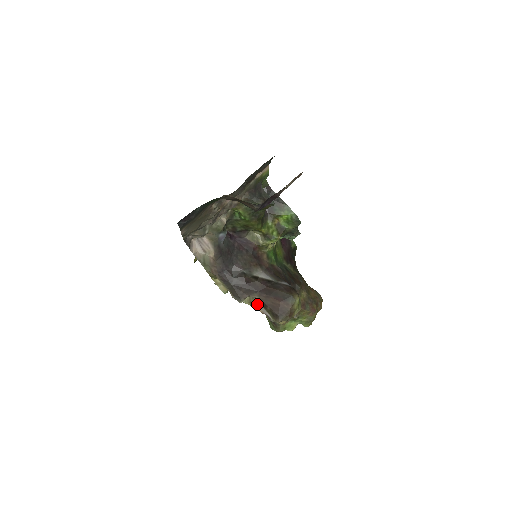
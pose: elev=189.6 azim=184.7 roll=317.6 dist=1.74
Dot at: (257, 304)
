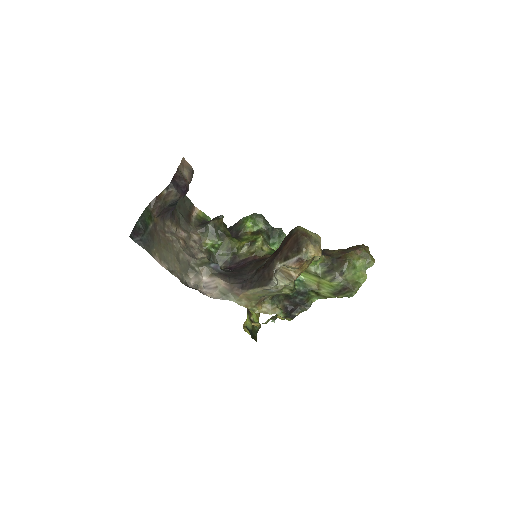
Dot at: (290, 272)
